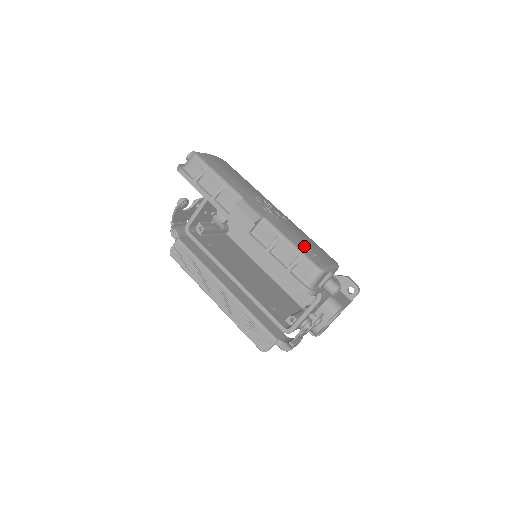
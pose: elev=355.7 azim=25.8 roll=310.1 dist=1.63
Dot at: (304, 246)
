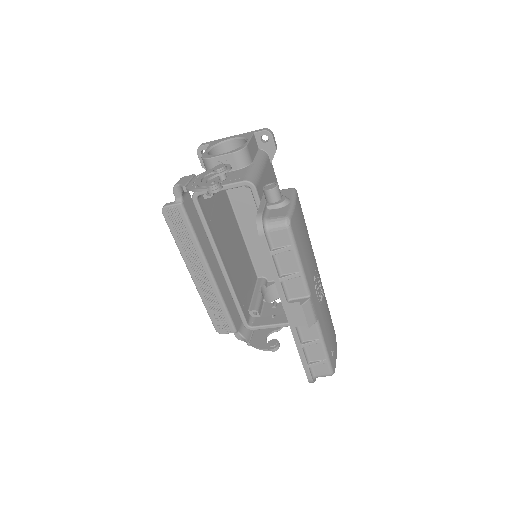
Dot at: (330, 344)
